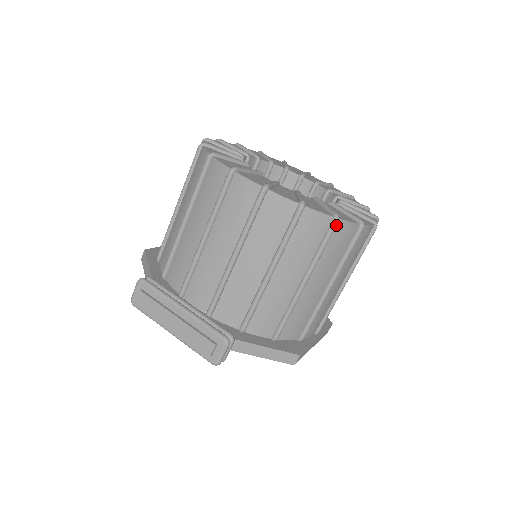
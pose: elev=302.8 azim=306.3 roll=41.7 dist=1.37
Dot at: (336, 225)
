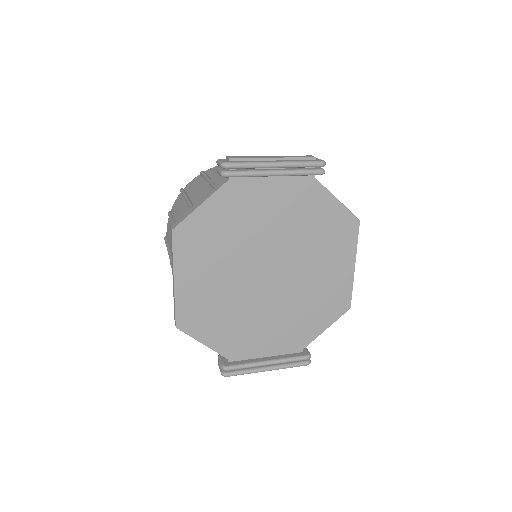
Dot at: occluded
